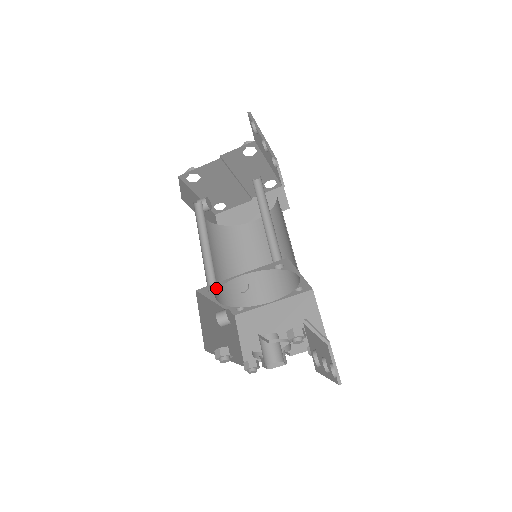
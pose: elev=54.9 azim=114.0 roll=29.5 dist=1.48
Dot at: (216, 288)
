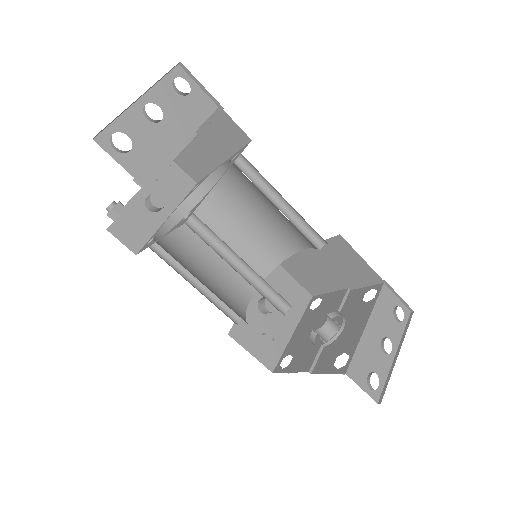
Dot at: (243, 316)
